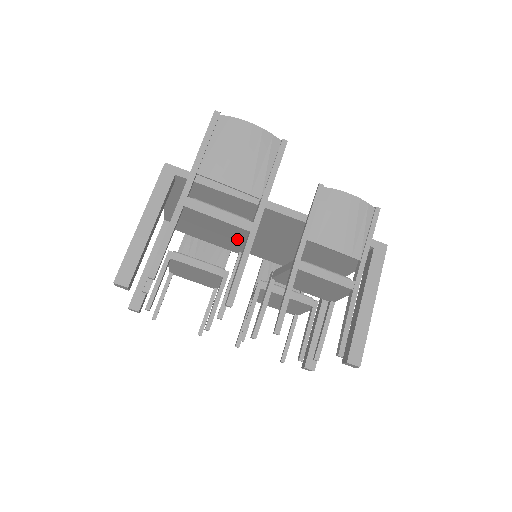
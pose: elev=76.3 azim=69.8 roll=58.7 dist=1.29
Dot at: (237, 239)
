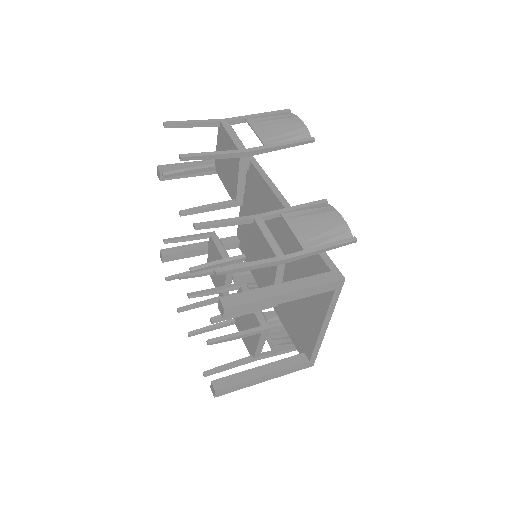
Dot at: (234, 171)
